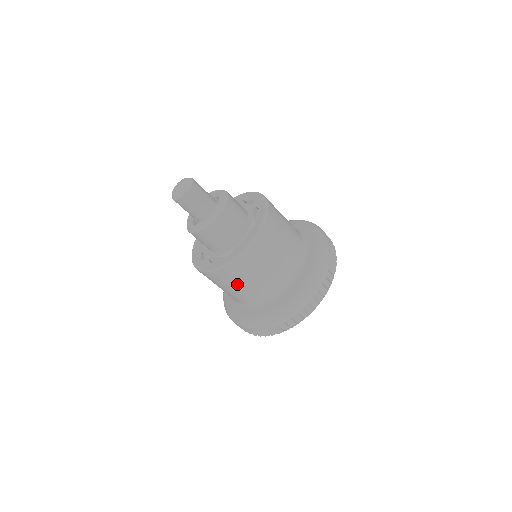
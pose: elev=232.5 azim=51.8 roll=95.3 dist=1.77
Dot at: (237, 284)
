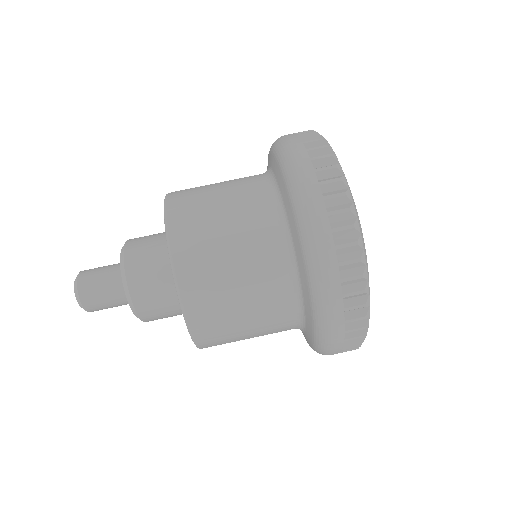
Dot at: occluded
